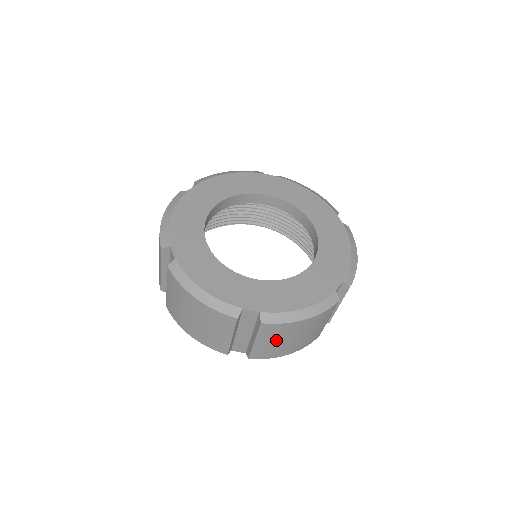
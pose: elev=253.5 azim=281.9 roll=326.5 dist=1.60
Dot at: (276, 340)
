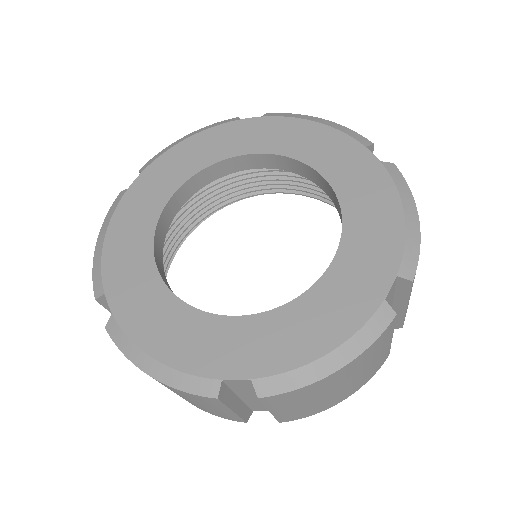
Dot at: (304, 402)
